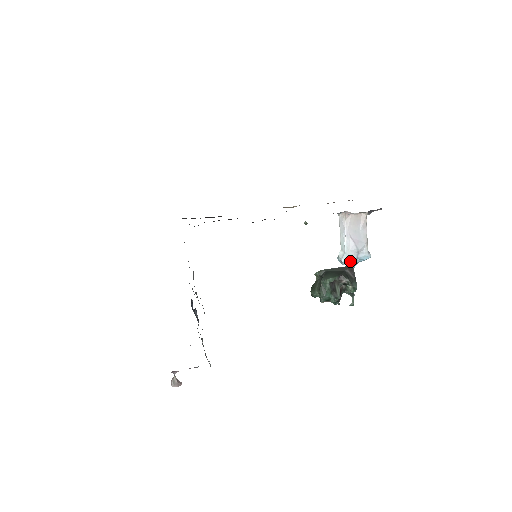
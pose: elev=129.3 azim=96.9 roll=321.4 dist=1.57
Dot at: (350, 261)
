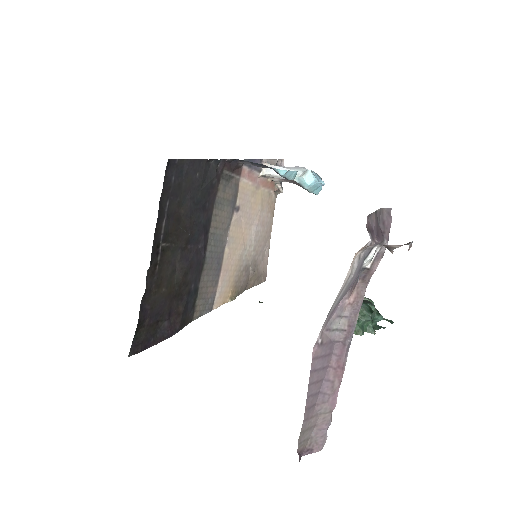
Dot at: (314, 175)
